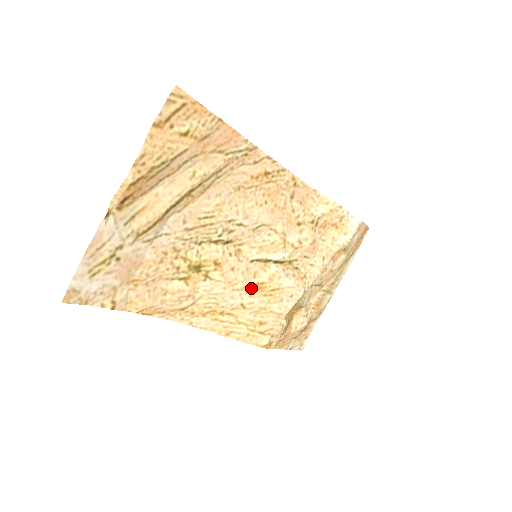
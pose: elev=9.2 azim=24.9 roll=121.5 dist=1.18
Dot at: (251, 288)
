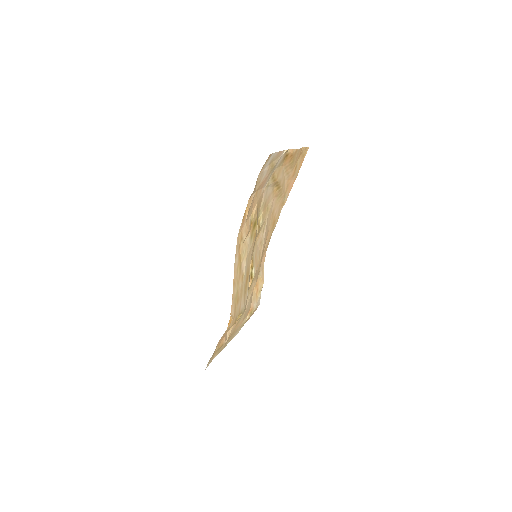
Dot at: (247, 271)
